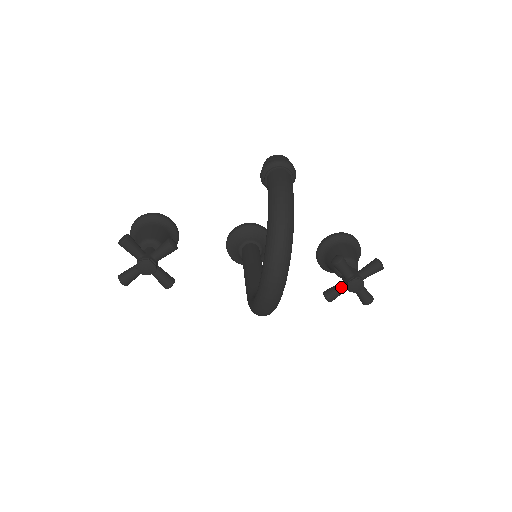
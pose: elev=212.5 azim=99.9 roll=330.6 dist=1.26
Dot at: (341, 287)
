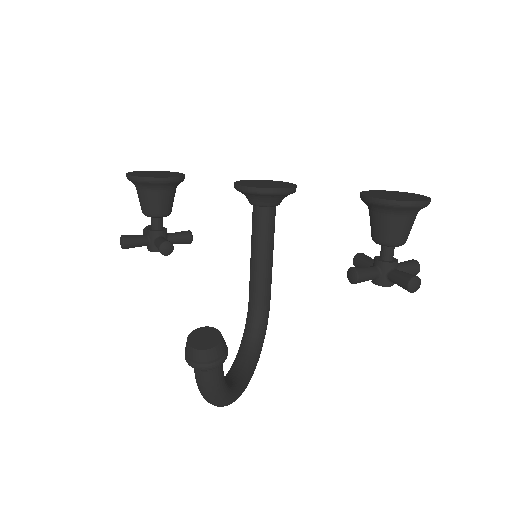
Dot at: occluded
